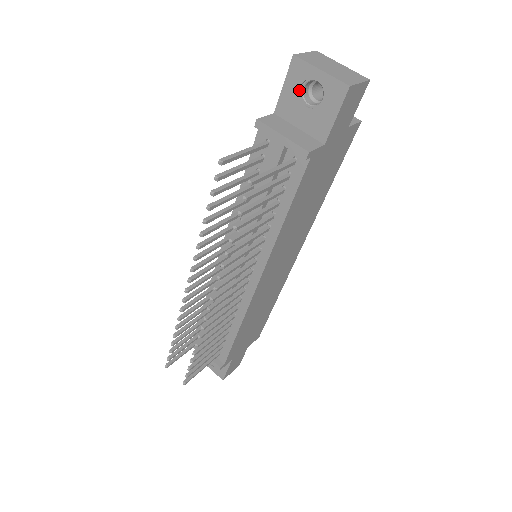
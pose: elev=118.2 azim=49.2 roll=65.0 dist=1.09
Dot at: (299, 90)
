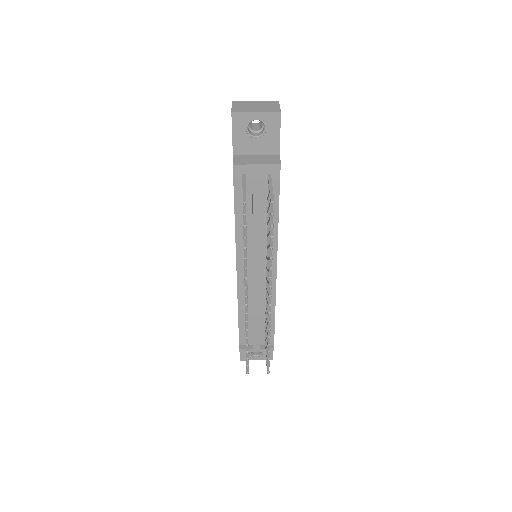
Dot at: (246, 131)
